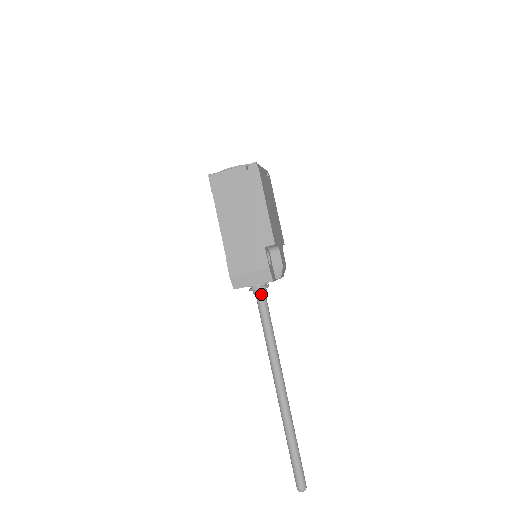
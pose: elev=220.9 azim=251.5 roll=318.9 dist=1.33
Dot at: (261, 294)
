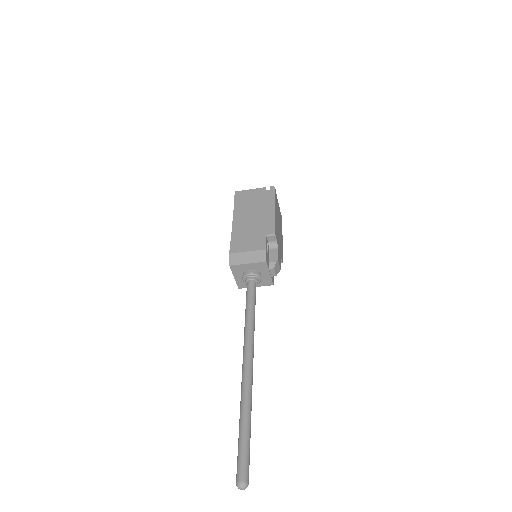
Dot at: (252, 281)
